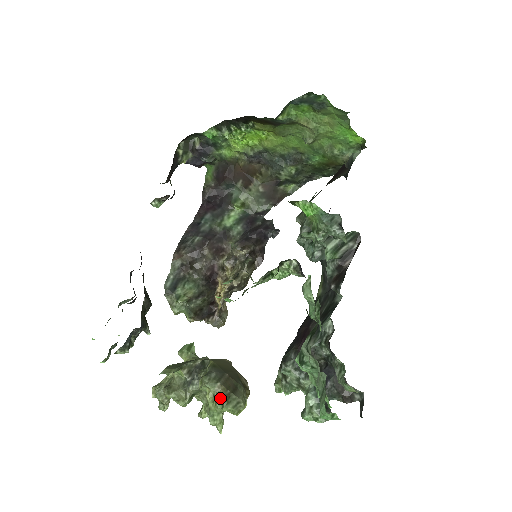
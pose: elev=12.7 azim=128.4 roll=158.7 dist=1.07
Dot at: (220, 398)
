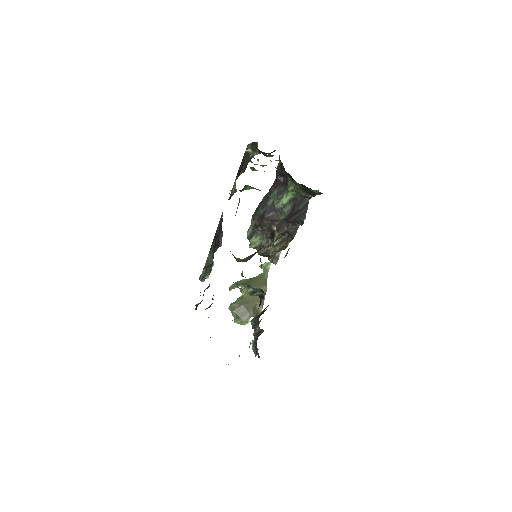
Dot at: (234, 317)
